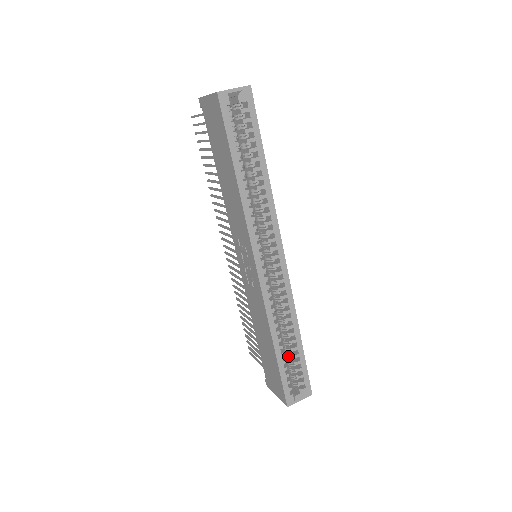
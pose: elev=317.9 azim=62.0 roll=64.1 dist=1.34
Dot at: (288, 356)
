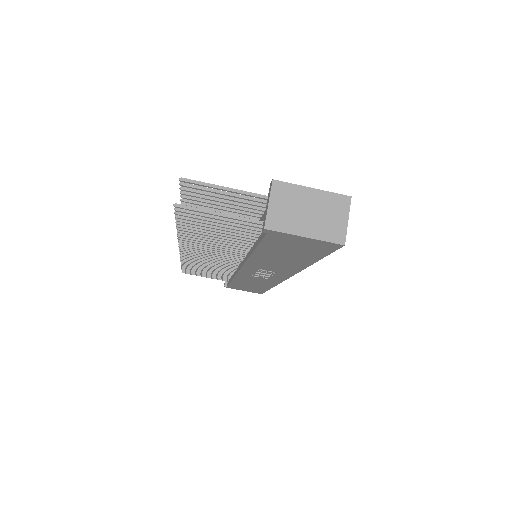
Dot at: occluded
